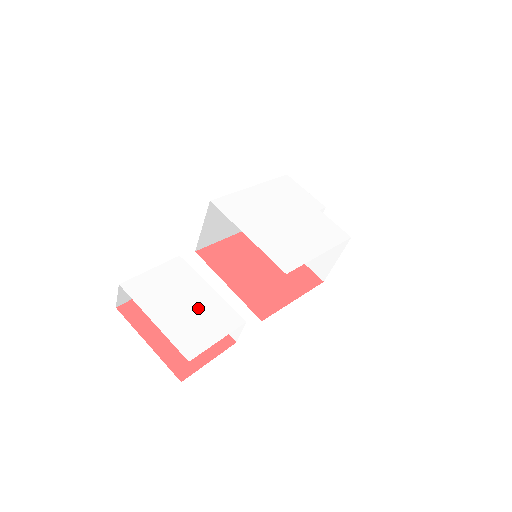
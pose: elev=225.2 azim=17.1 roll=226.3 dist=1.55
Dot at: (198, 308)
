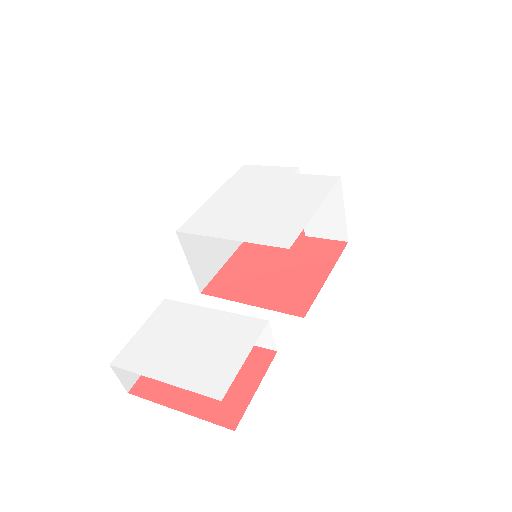
Dot at: (207, 338)
